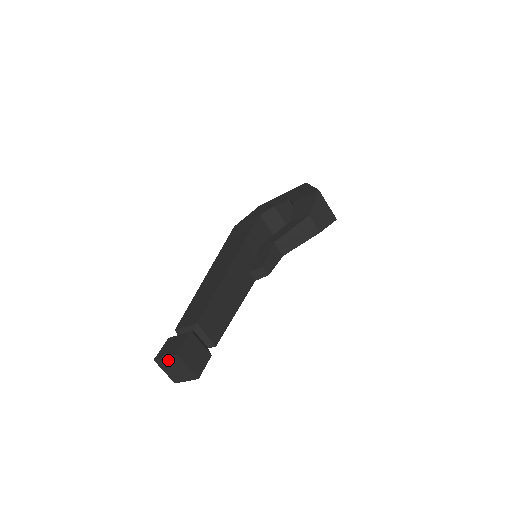
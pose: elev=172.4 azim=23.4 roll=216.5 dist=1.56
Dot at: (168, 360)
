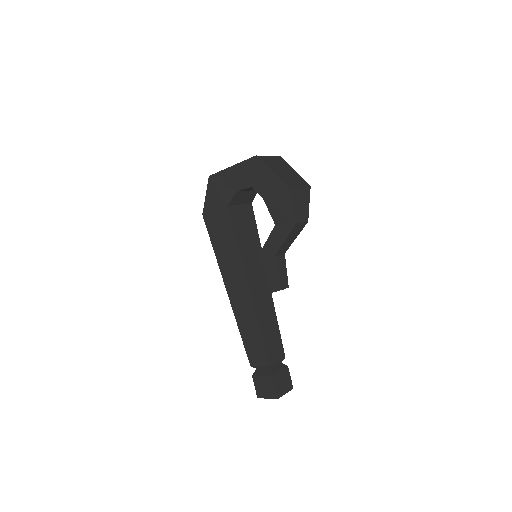
Dot at: (270, 397)
